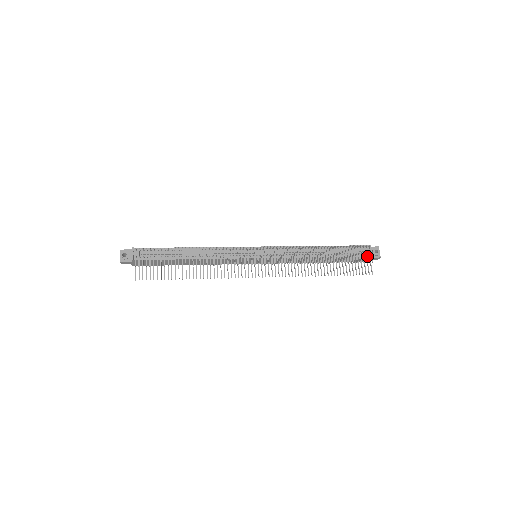
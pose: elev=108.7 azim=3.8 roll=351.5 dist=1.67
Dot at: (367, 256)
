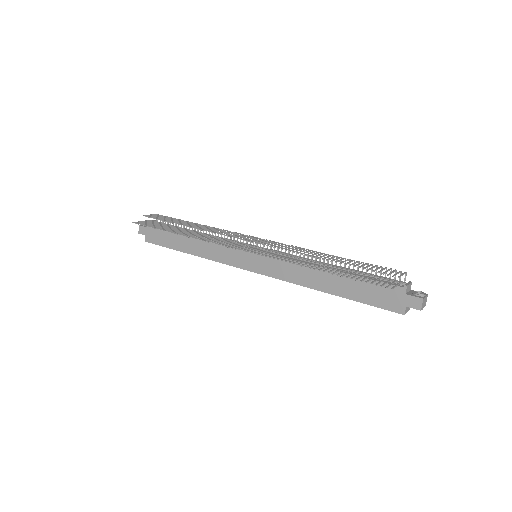
Dot at: (399, 286)
